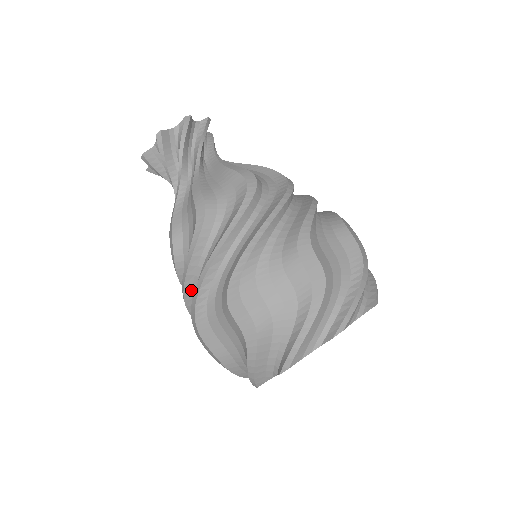
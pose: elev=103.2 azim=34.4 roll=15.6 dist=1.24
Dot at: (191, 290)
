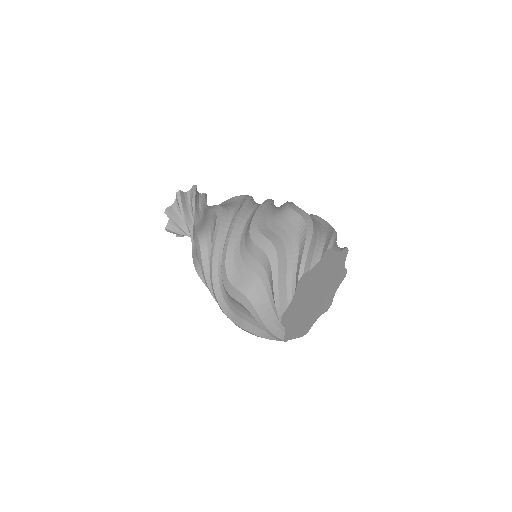
Dot at: occluded
